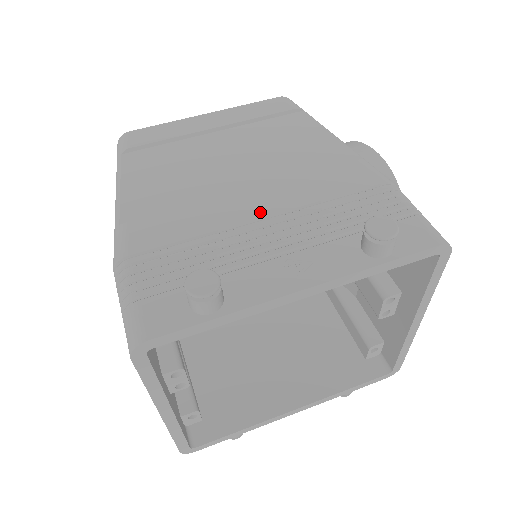
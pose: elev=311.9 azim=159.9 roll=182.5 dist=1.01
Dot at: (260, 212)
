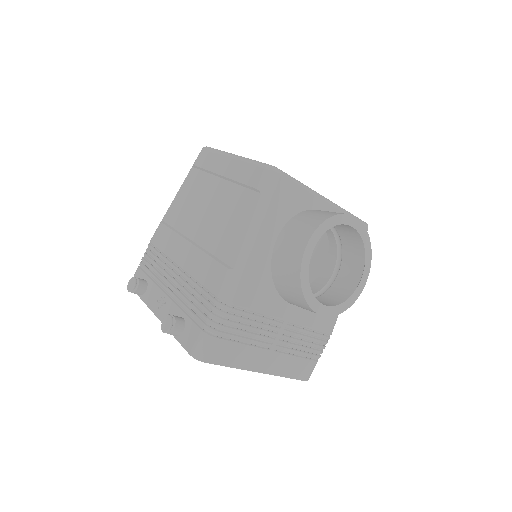
Dot at: (181, 262)
